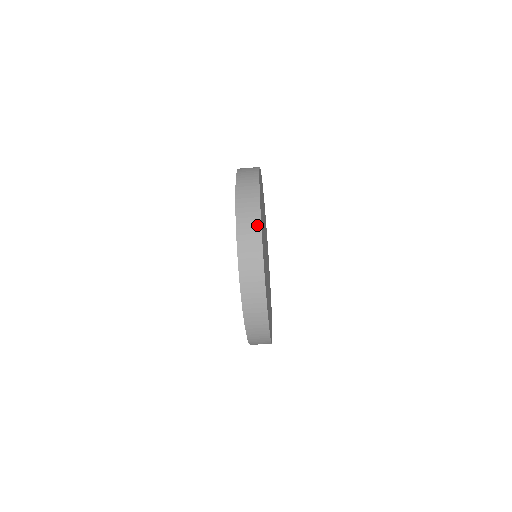
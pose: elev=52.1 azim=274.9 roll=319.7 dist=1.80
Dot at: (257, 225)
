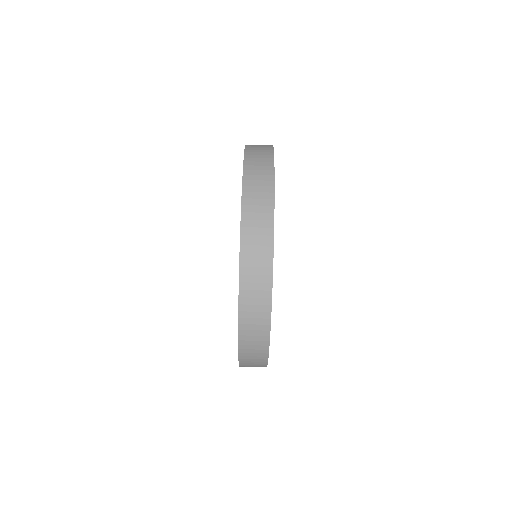
Dot at: (269, 156)
